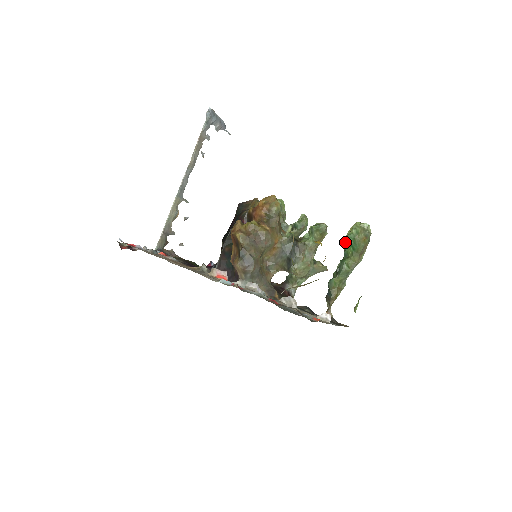
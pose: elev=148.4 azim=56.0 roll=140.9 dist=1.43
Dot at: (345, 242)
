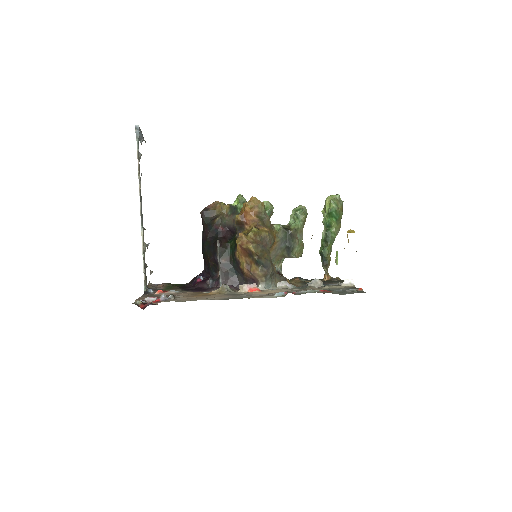
Dot at: (326, 216)
